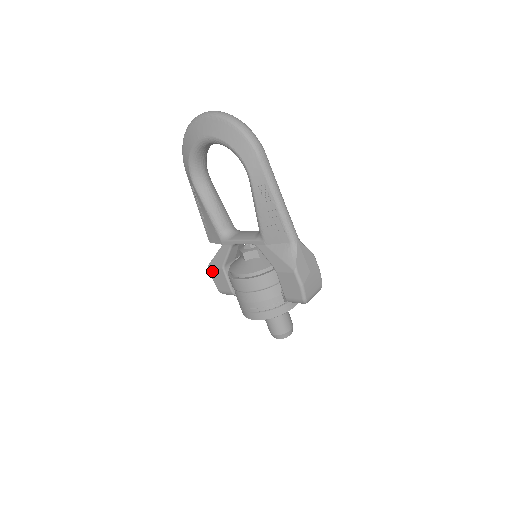
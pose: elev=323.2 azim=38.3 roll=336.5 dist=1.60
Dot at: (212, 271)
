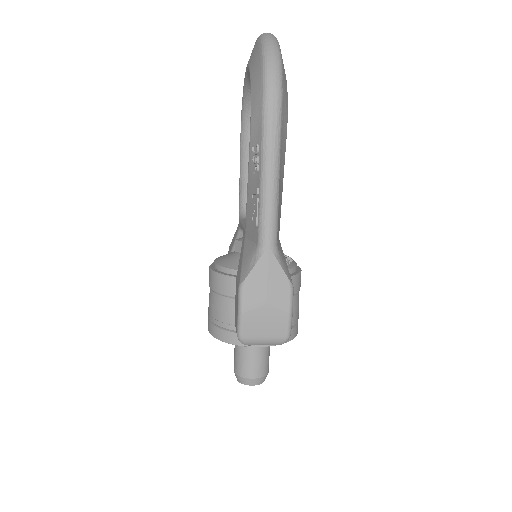
Dot at: occluded
